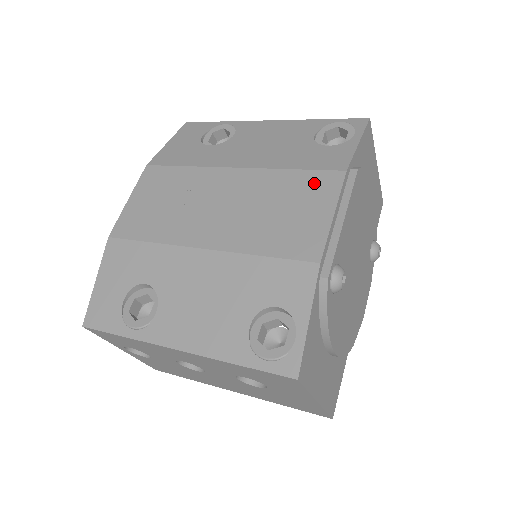
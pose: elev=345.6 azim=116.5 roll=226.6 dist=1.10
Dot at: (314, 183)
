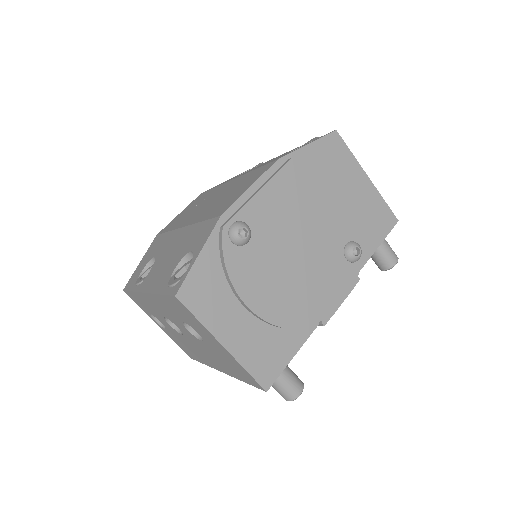
Dot at: (257, 172)
